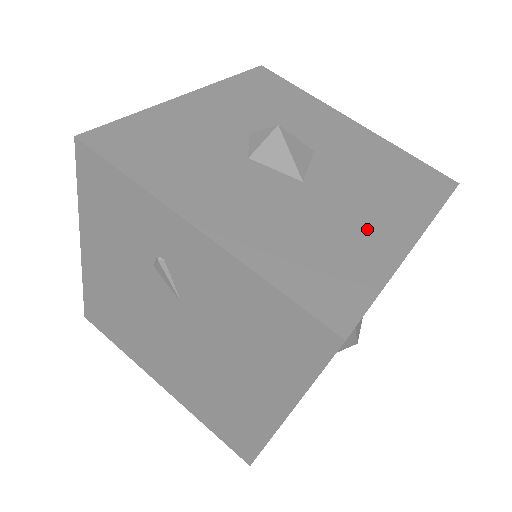
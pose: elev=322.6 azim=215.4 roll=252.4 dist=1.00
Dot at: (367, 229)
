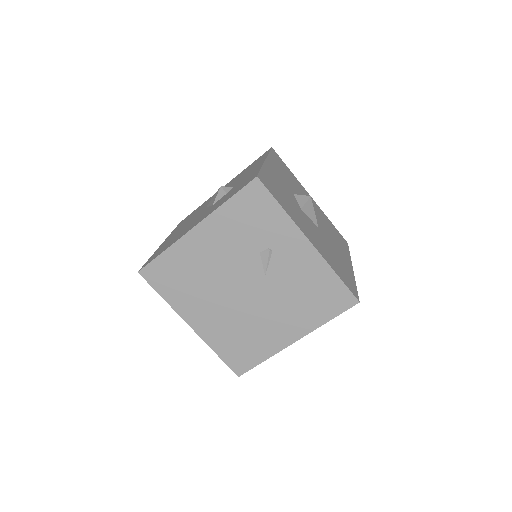
Dot at: (342, 258)
